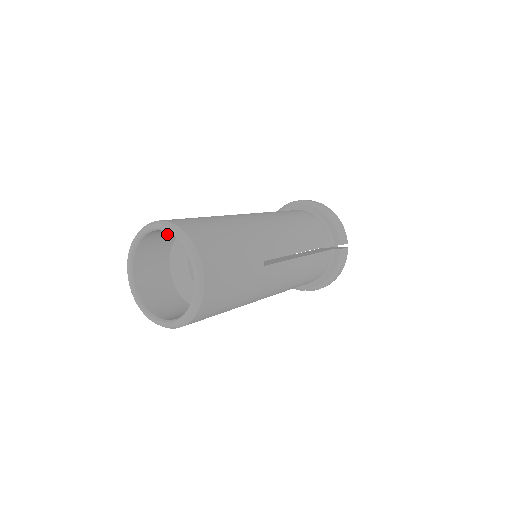
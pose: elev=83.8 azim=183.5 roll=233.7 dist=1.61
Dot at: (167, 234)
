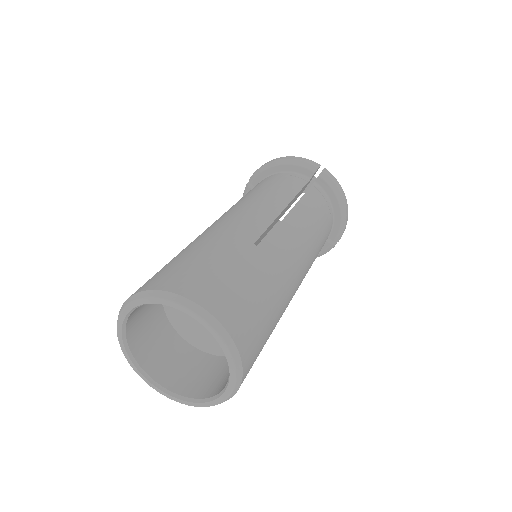
Dot at: (150, 317)
